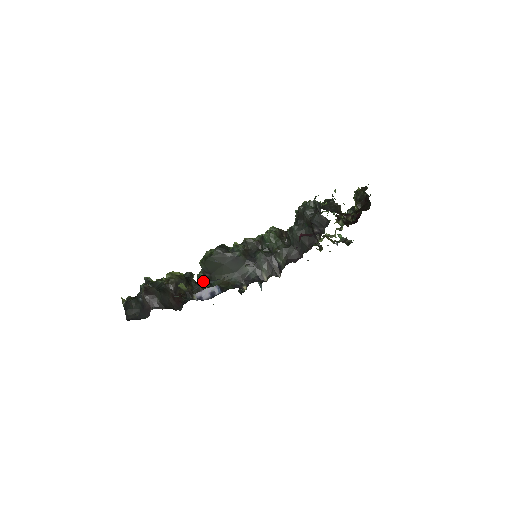
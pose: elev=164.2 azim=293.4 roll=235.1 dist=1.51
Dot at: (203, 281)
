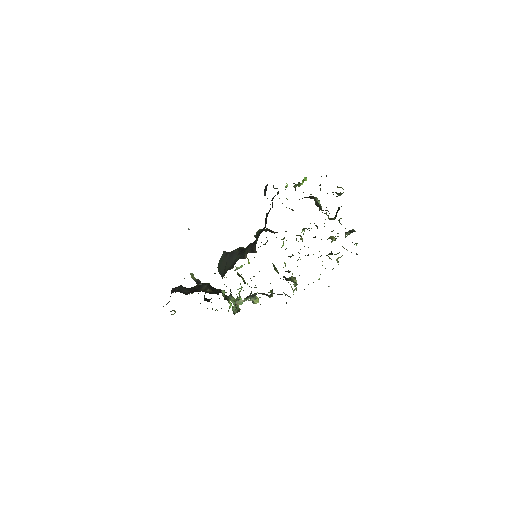
Dot at: (230, 295)
